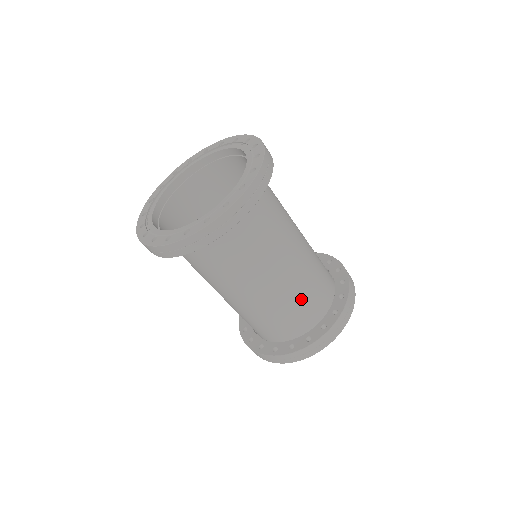
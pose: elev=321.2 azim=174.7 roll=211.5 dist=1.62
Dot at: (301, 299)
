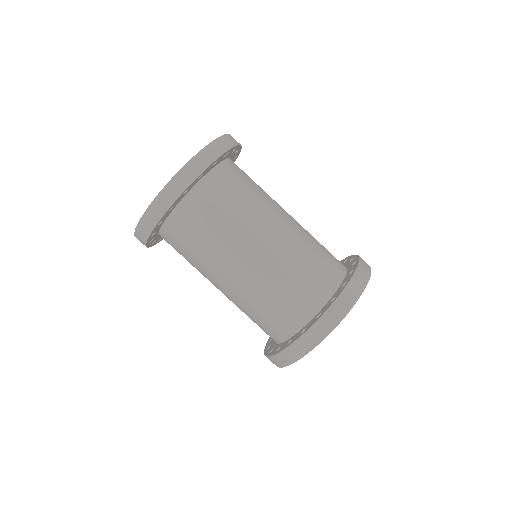
Dot at: (315, 249)
